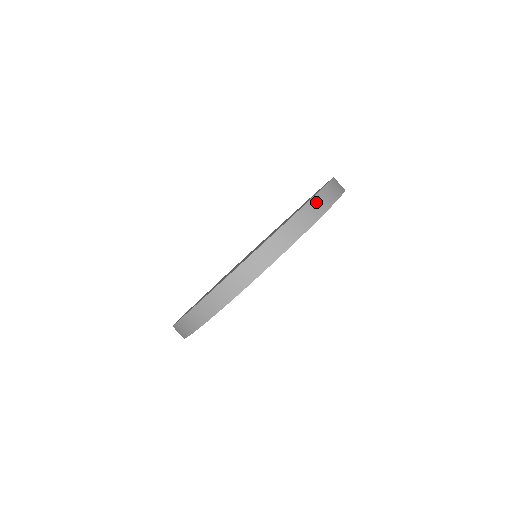
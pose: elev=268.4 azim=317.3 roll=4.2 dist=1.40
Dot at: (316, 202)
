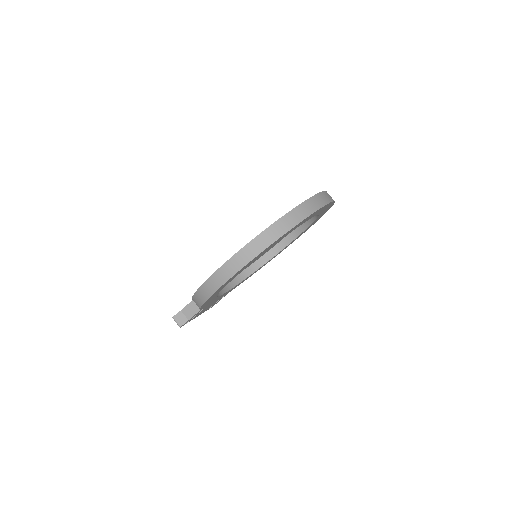
Dot at: occluded
